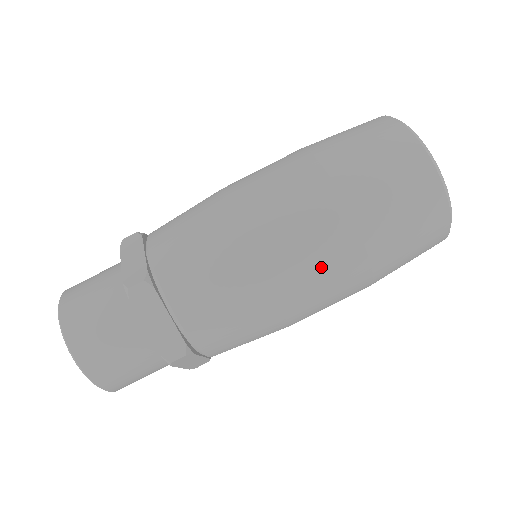
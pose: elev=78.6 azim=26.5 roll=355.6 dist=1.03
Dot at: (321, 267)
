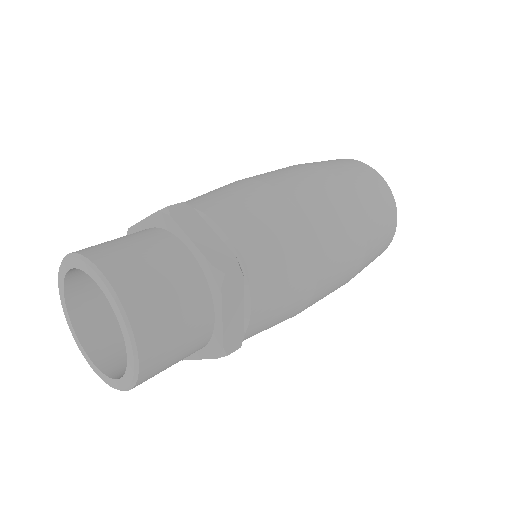
Dot at: (330, 203)
